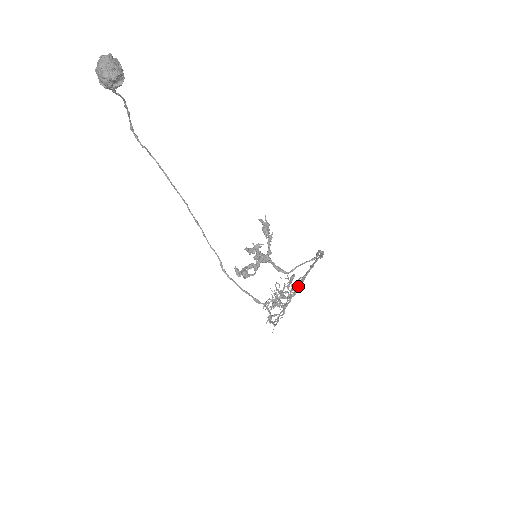
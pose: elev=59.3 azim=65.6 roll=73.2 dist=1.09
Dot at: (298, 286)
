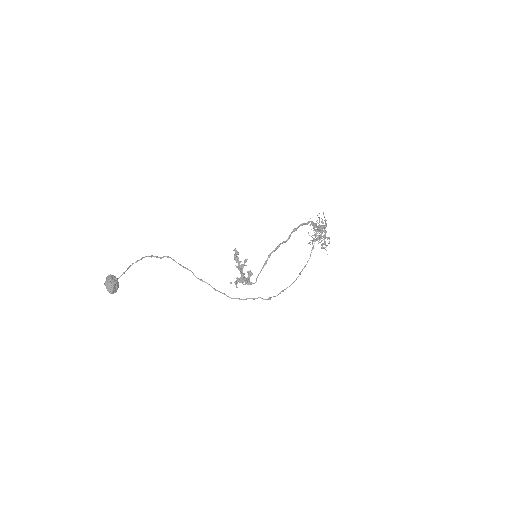
Dot at: (317, 228)
